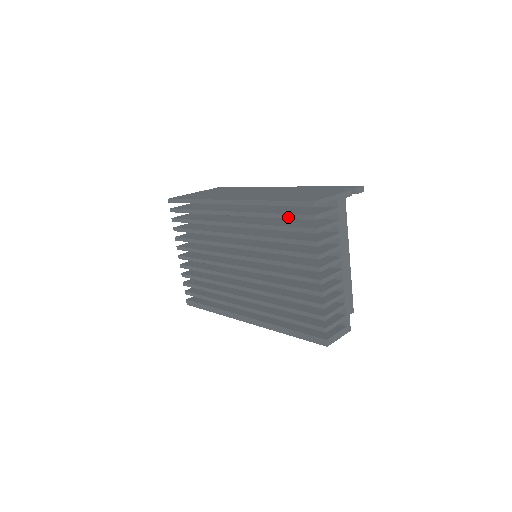
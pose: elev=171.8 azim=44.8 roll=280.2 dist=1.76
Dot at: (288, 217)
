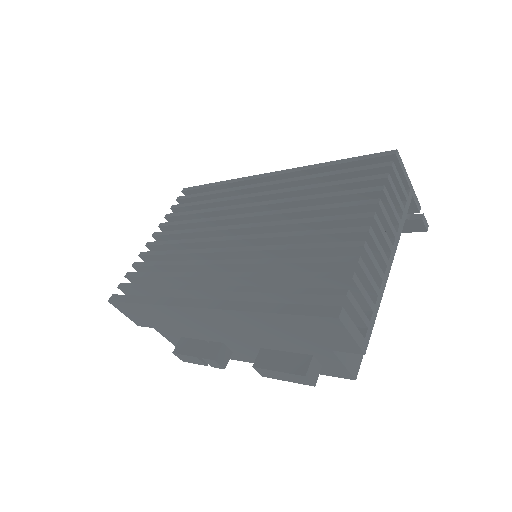
Dot at: (350, 170)
